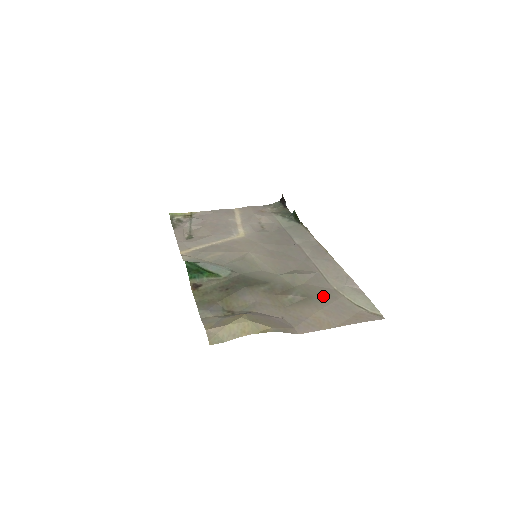
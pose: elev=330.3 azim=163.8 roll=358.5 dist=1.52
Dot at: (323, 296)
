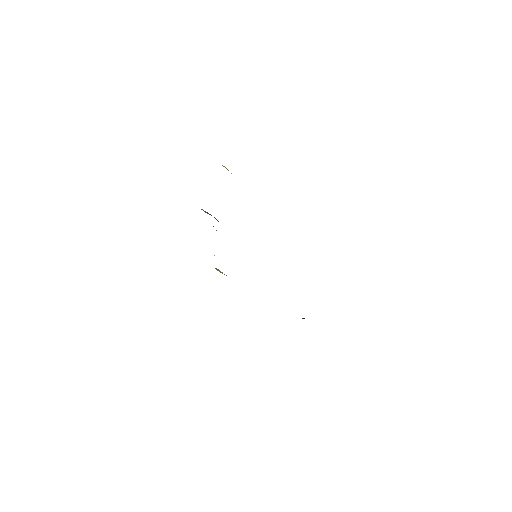
Dot at: occluded
